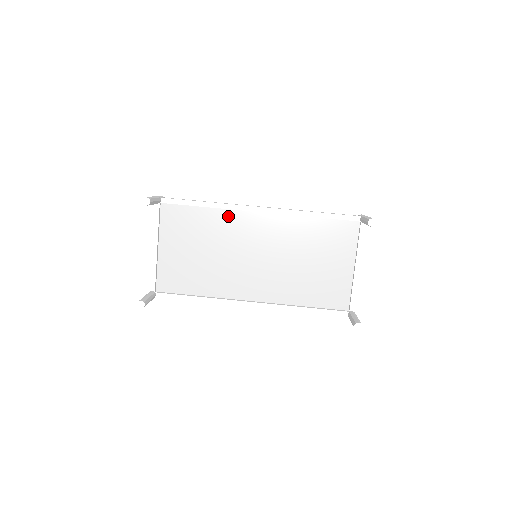
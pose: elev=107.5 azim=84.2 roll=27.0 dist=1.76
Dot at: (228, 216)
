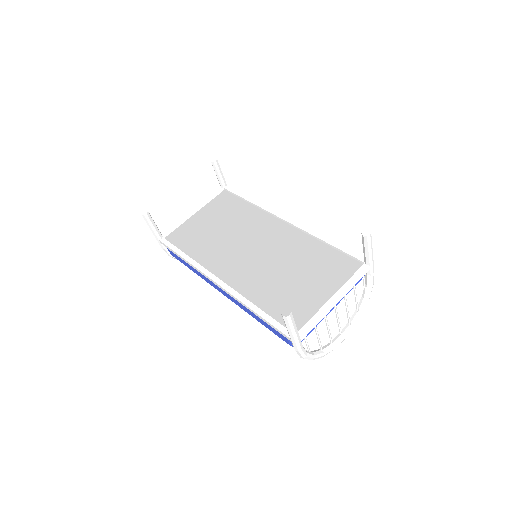
Dot at: (260, 215)
